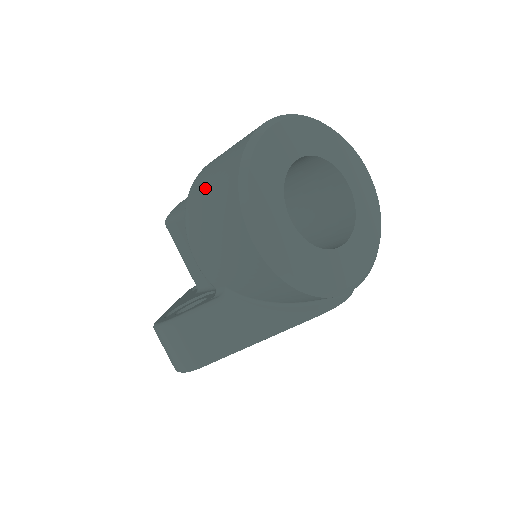
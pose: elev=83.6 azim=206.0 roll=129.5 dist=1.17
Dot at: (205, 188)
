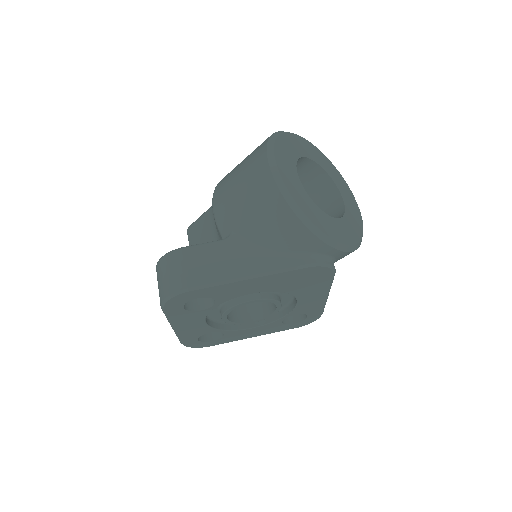
Dot at: occluded
